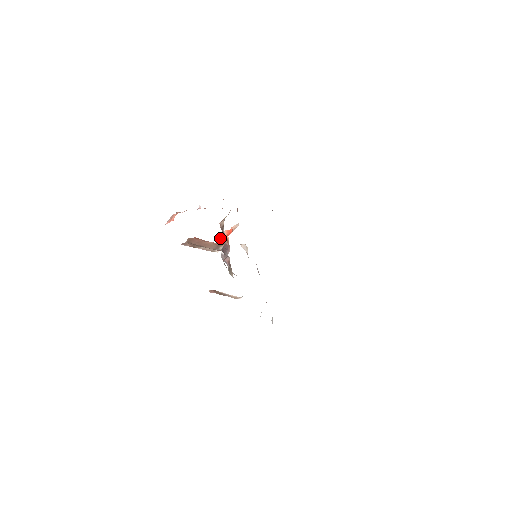
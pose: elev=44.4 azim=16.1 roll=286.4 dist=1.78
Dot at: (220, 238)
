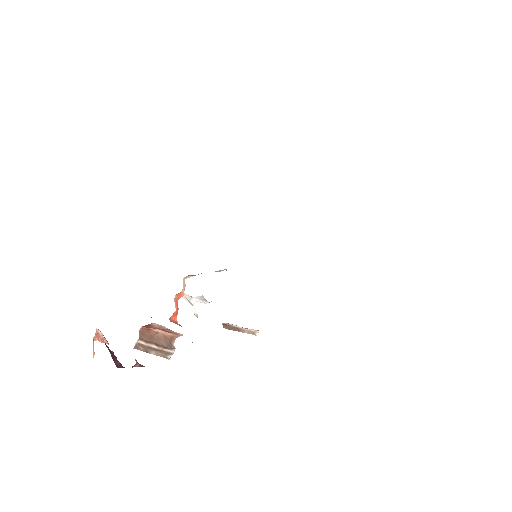
Dot at: (170, 321)
